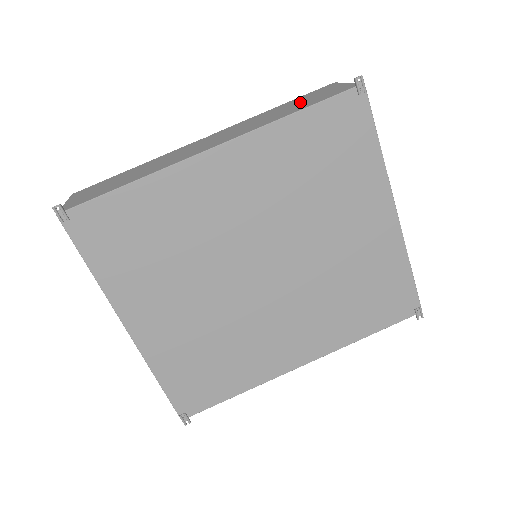
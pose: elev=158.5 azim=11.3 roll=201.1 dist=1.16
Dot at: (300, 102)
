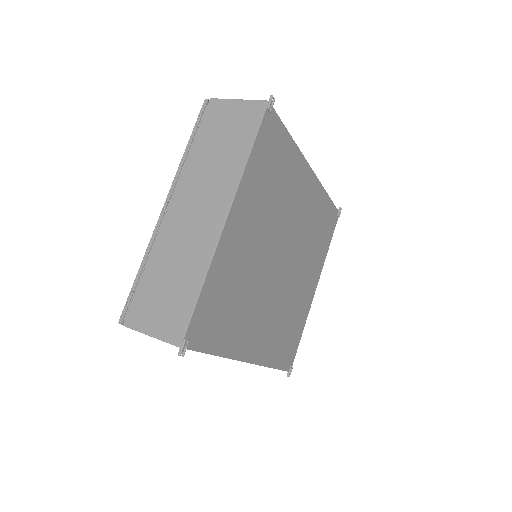
Dot at: occluded
